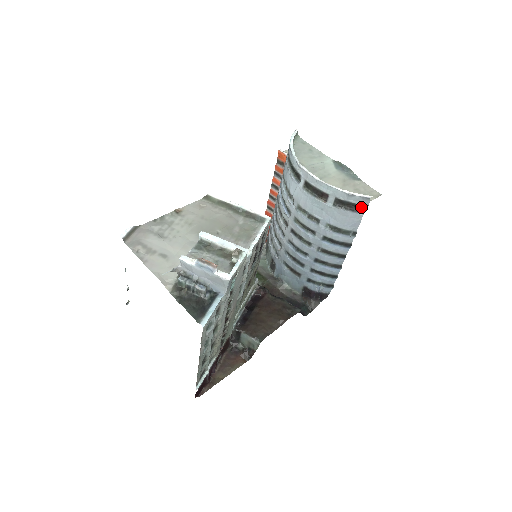
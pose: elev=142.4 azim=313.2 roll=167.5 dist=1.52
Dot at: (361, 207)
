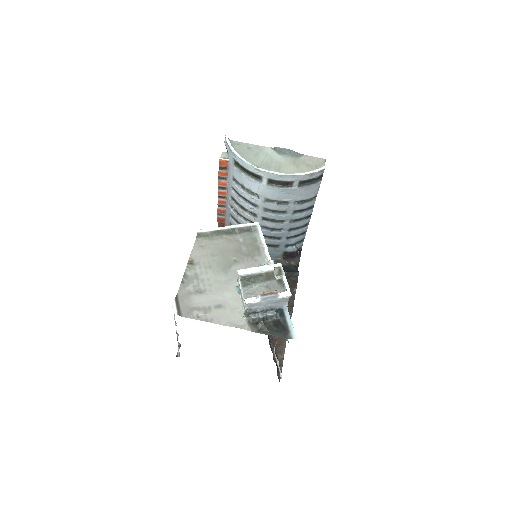
Dot at: (319, 177)
